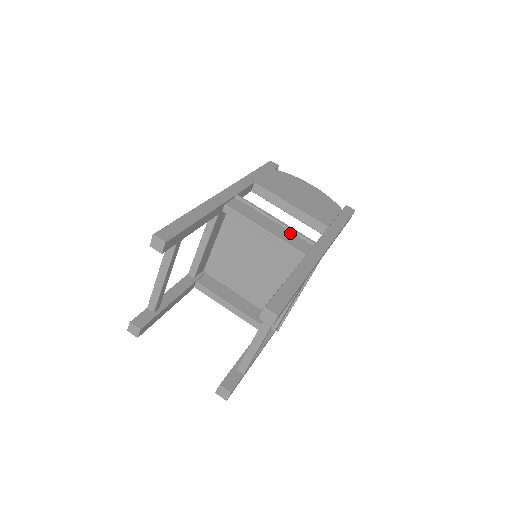
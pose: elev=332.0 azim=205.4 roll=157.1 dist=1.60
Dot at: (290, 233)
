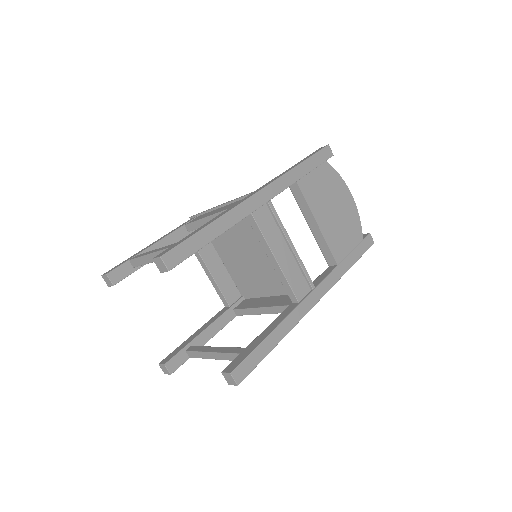
Dot at: (298, 268)
